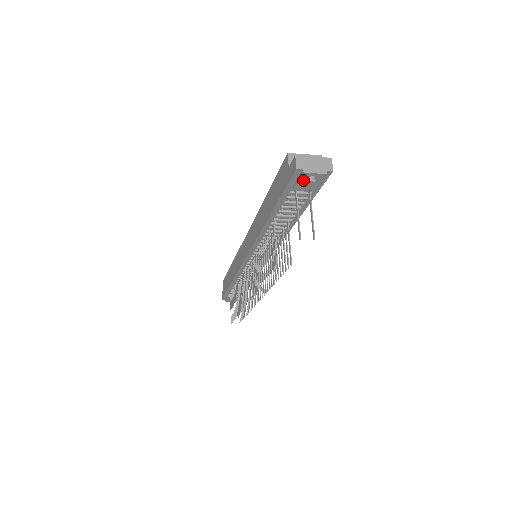
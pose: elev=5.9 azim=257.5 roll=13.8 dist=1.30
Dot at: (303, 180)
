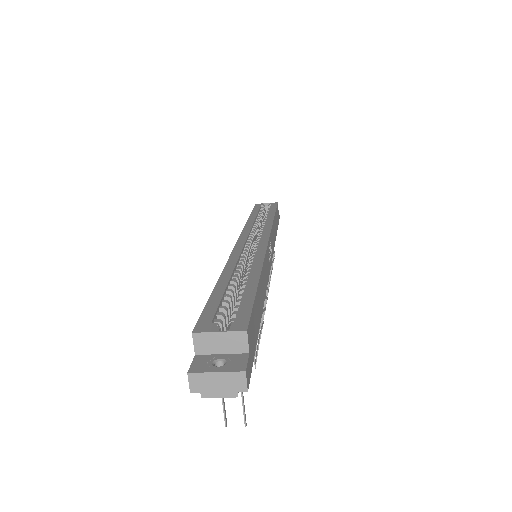
Dot at: occluded
